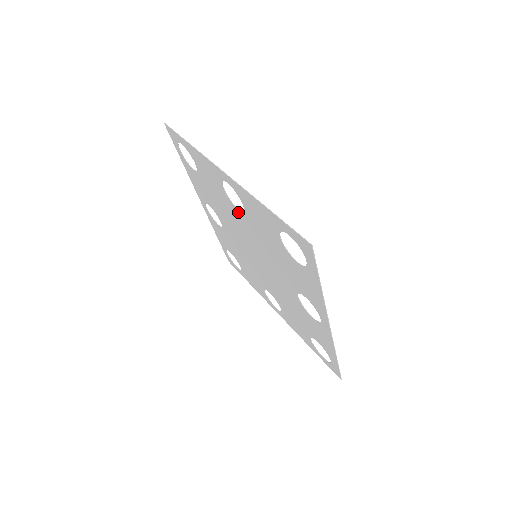
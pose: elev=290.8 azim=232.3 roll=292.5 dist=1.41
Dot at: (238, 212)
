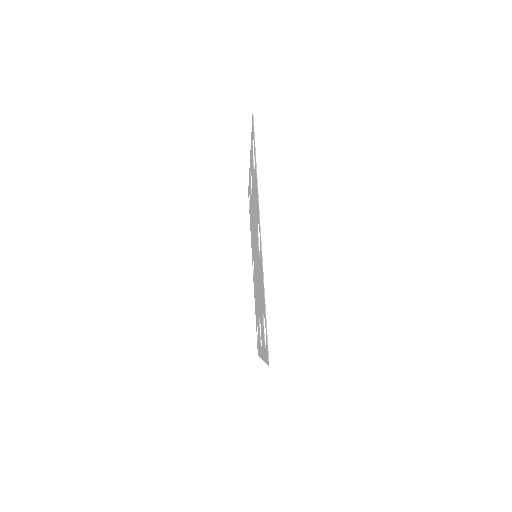
Dot at: (258, 242)
